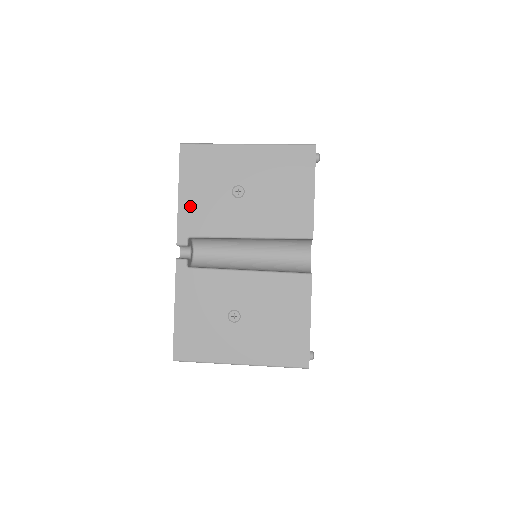
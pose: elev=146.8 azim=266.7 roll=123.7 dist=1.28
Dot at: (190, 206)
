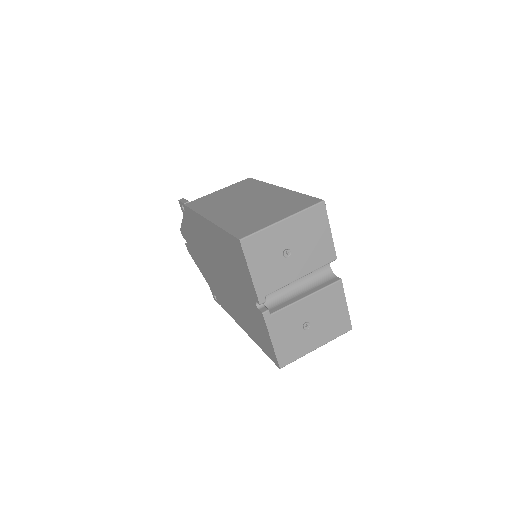
Dot at: (260, 277)
